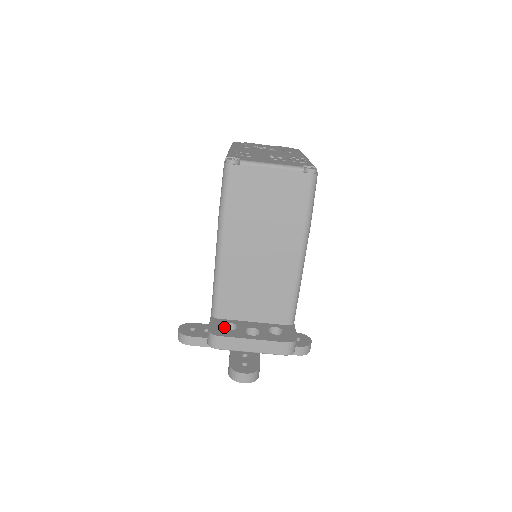
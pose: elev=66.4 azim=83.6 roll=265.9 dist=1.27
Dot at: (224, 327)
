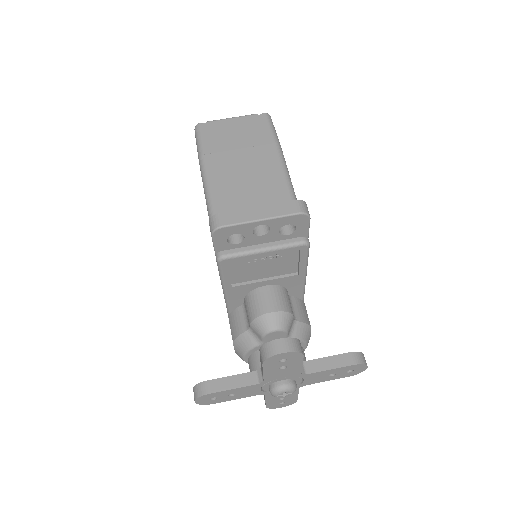
Dot at: occluded
